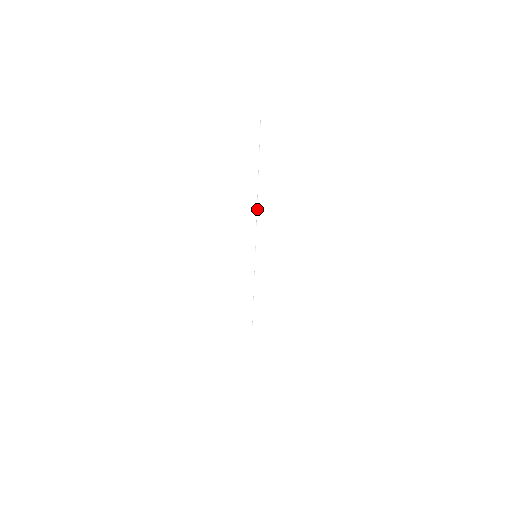
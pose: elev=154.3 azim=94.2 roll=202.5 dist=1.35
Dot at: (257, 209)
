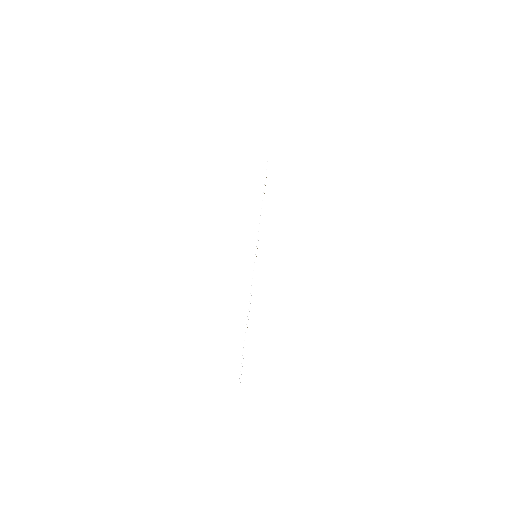
Dot at: (249, 301)
